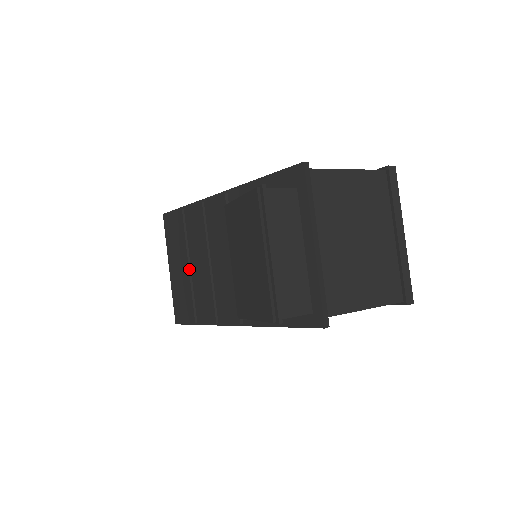
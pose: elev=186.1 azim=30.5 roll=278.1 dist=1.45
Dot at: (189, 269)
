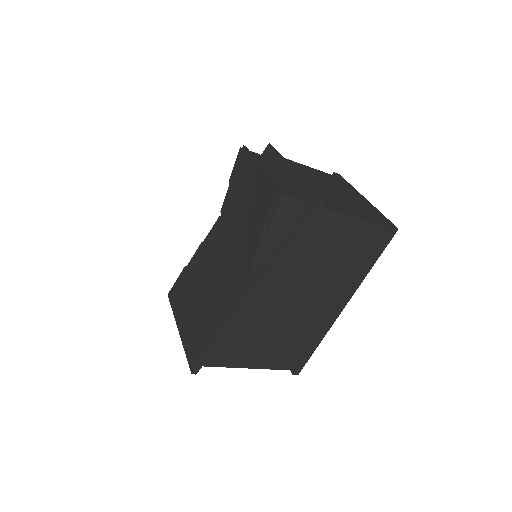
Dot at: (198, 301)
